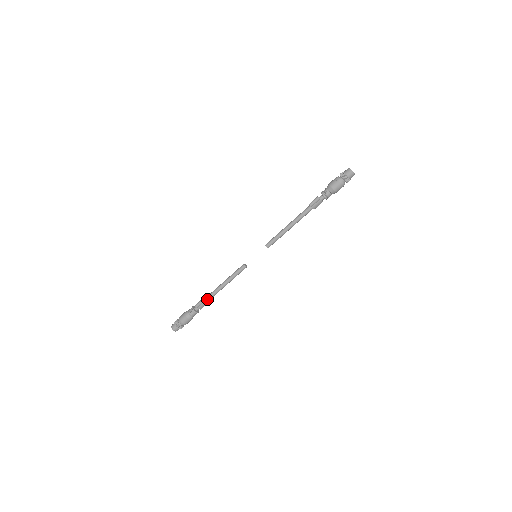
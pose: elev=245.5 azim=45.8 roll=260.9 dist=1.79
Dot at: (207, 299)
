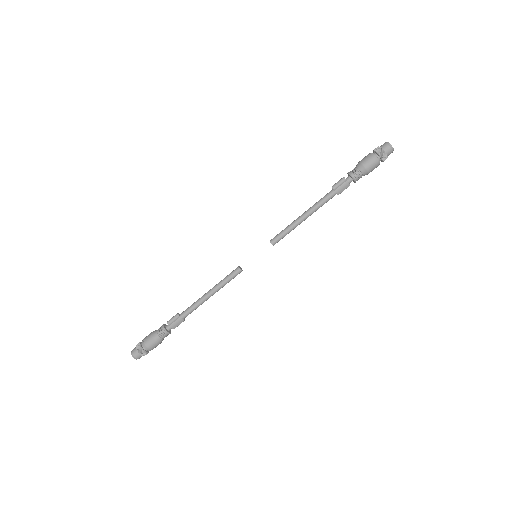
Dot at: (184, 313)
